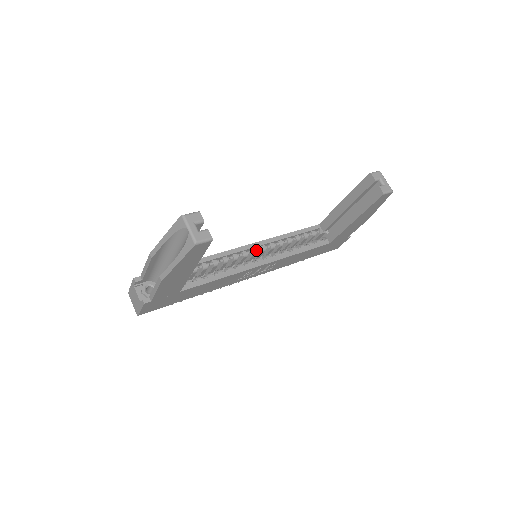
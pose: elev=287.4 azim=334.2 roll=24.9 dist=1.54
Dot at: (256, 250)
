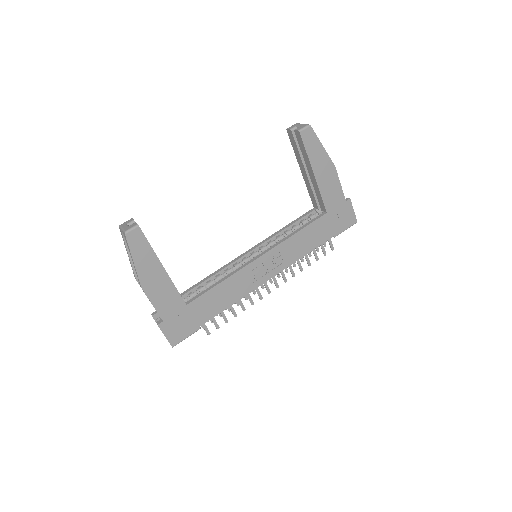
Dot at: (255, 252)
